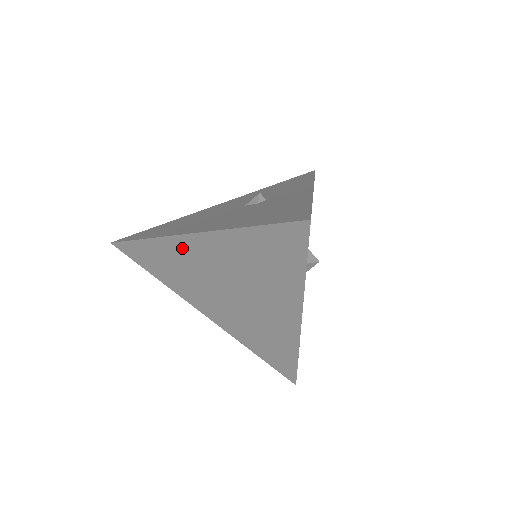
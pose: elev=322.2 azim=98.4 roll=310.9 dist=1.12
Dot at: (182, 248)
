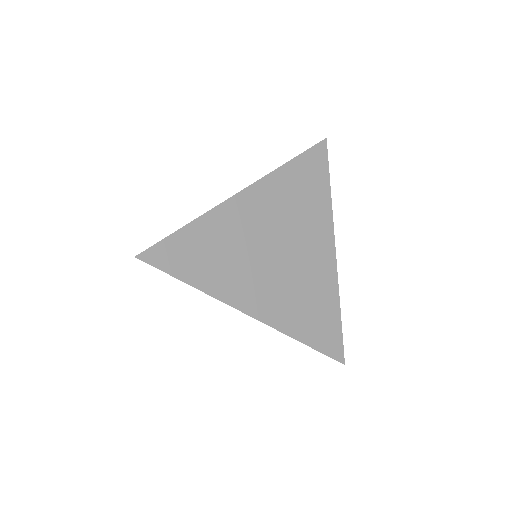
Dot at: (233, 214)
